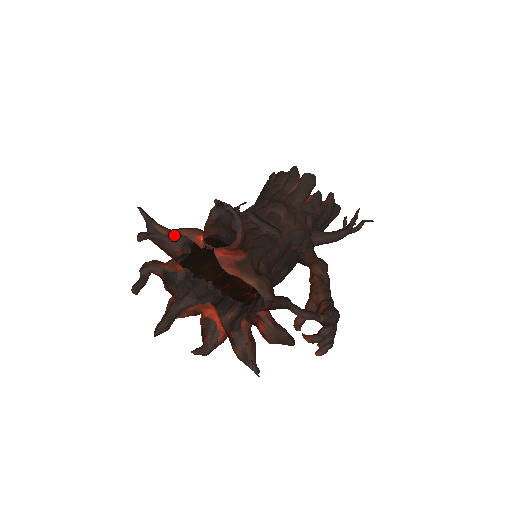
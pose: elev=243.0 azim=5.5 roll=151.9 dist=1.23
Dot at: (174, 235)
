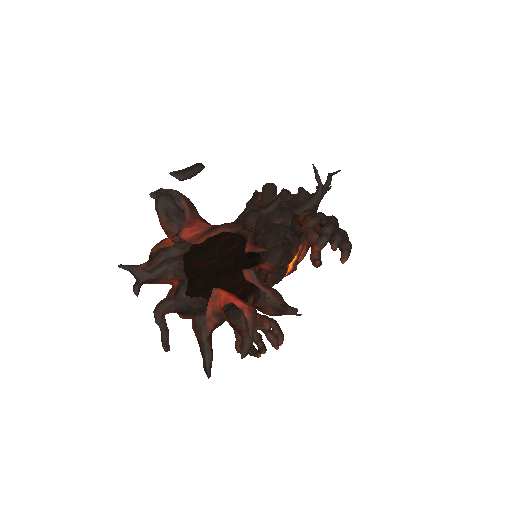
Dot at: (160, 269)
